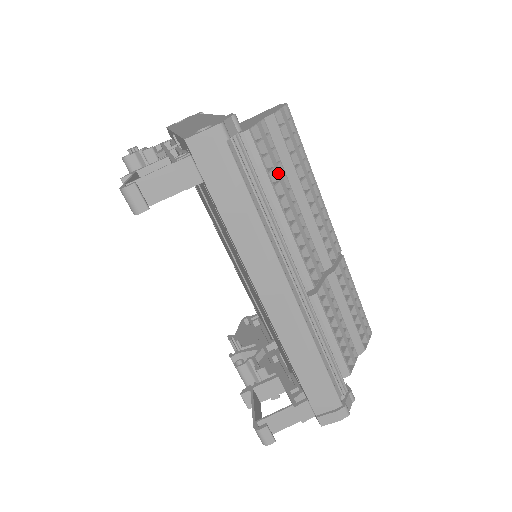
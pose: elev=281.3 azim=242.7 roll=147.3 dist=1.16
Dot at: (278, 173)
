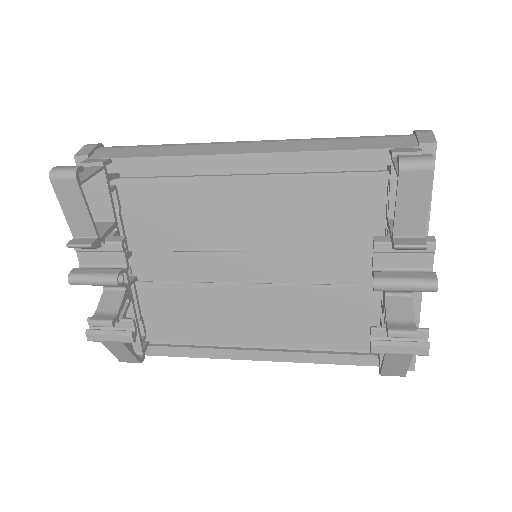
Dot at: occluded
